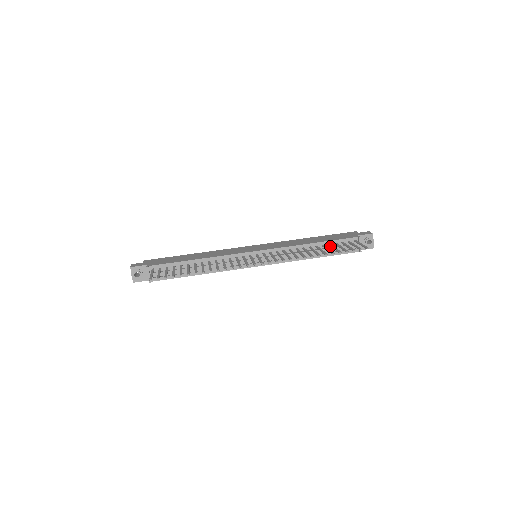
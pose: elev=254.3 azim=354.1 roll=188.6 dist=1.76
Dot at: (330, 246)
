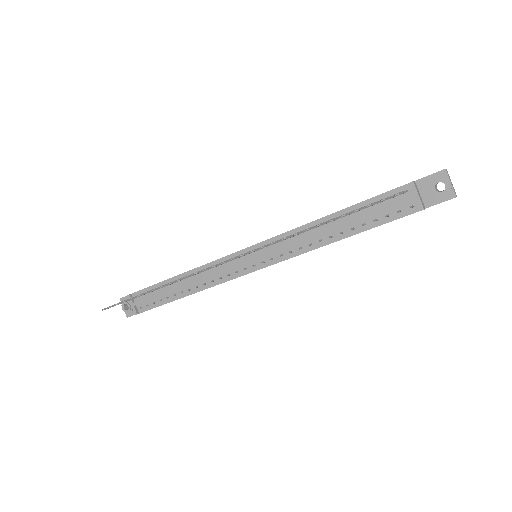
Dot at: occluded
